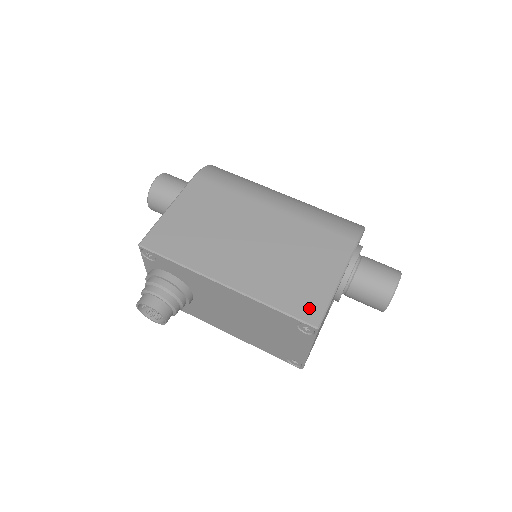
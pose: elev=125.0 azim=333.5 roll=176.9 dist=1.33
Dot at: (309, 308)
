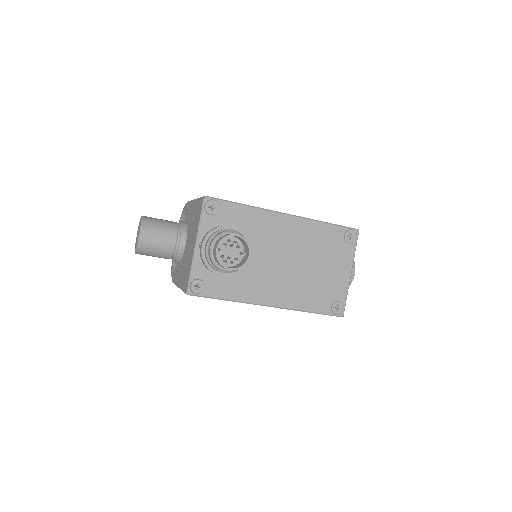
Dot at: occluded
